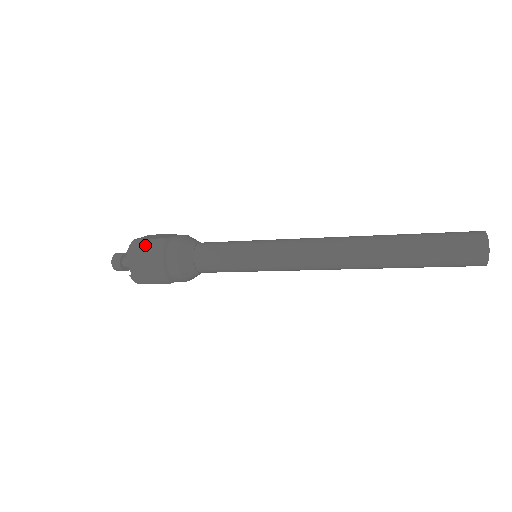
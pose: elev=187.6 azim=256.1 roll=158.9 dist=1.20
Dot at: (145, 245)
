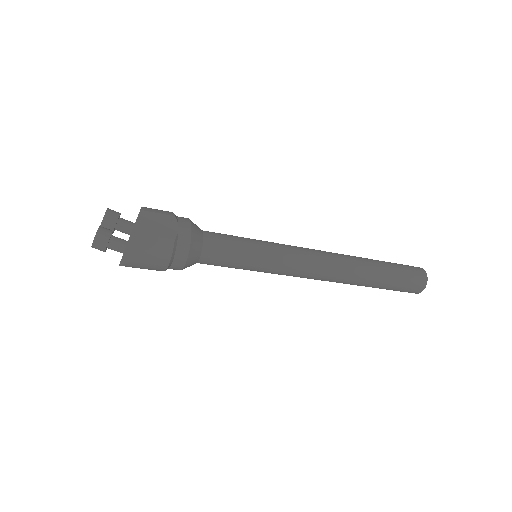
Dot at: (149, 246)
